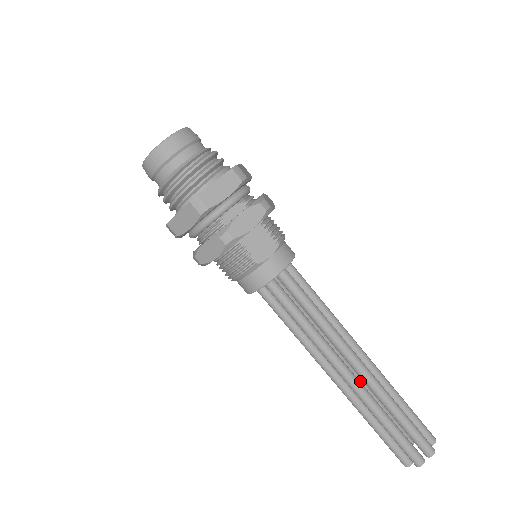
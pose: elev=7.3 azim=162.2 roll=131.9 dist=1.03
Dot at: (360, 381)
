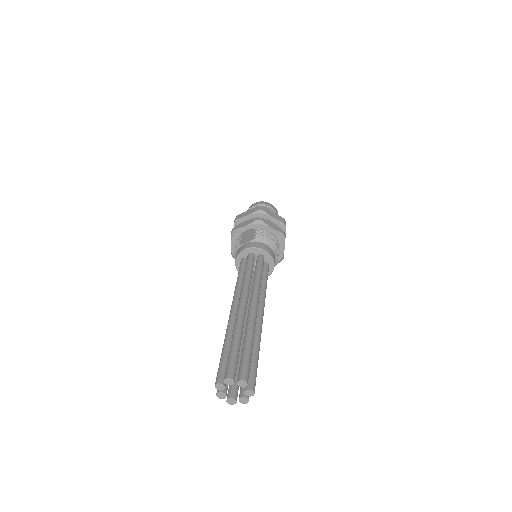
Dot at: occluded
